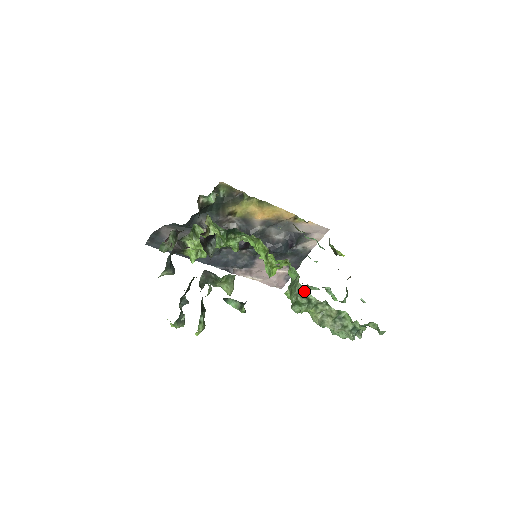
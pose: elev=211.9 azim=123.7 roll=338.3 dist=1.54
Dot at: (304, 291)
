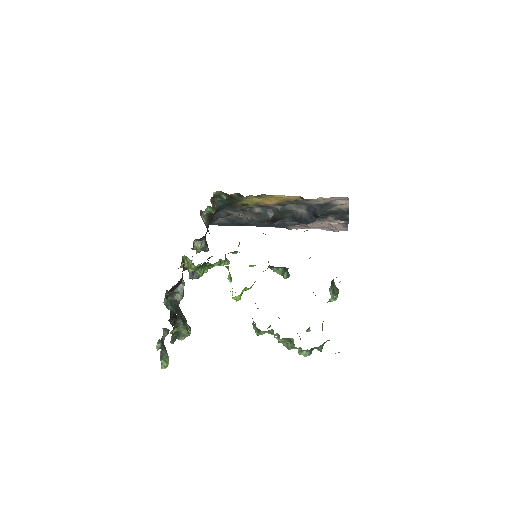
Dot at: (253, 321)
